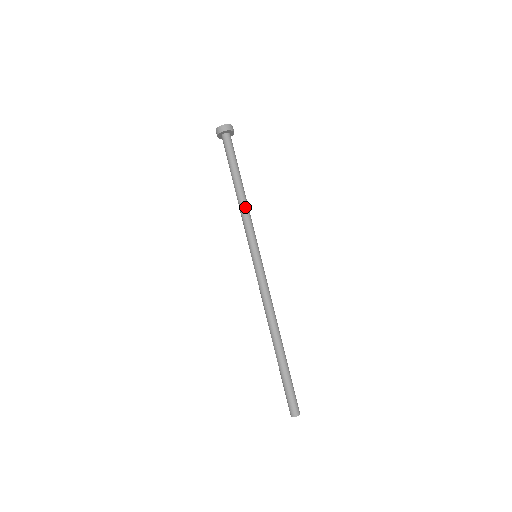
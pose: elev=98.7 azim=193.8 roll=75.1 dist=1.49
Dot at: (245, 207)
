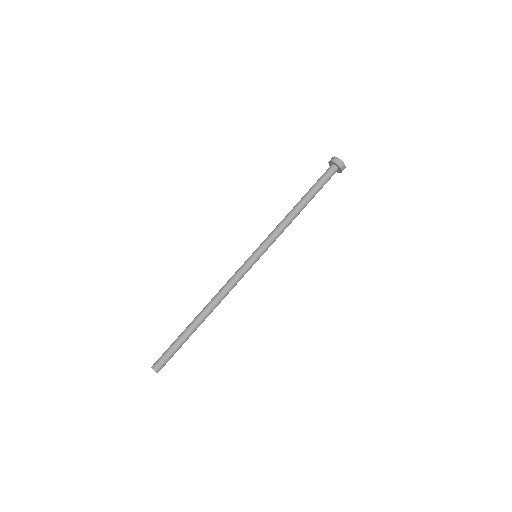
Dot at: (286, 219)
